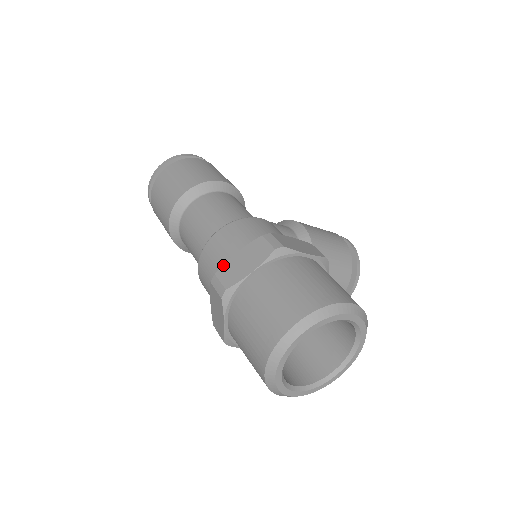
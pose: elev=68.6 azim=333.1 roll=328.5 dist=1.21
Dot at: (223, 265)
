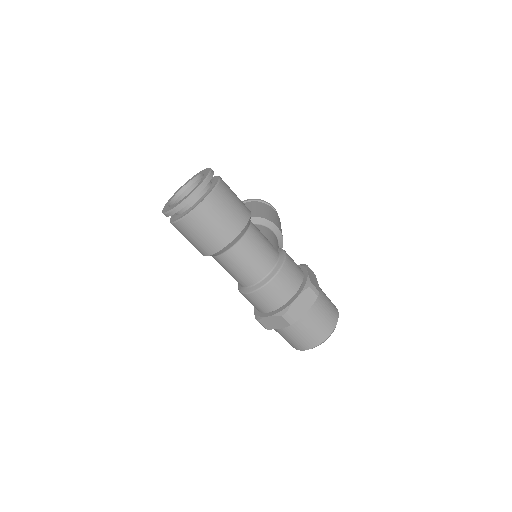
Dot at: (290, 307)
